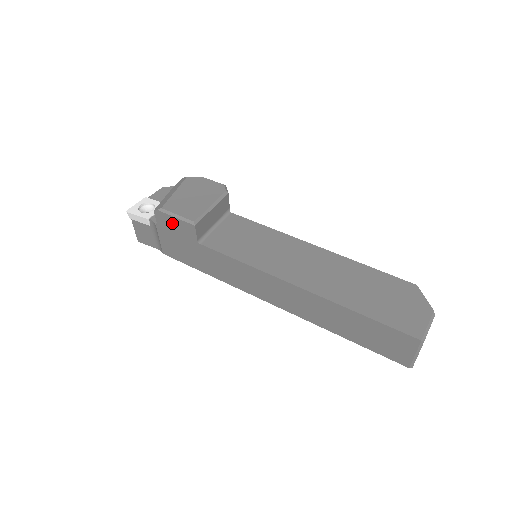
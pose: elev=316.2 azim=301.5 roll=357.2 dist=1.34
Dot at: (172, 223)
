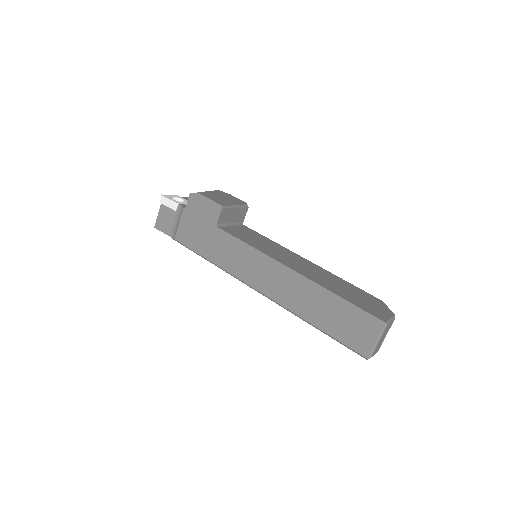
Dot at: (201, 206)
